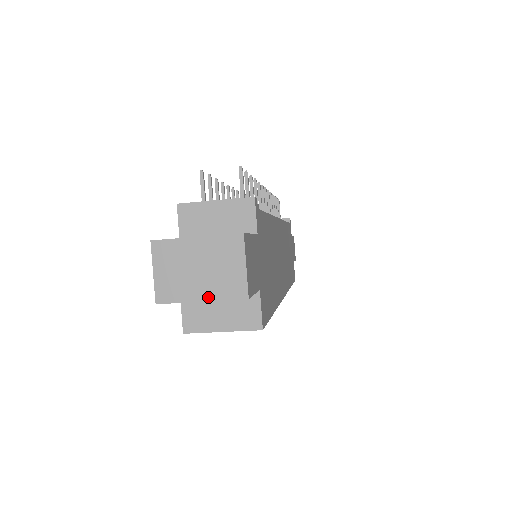
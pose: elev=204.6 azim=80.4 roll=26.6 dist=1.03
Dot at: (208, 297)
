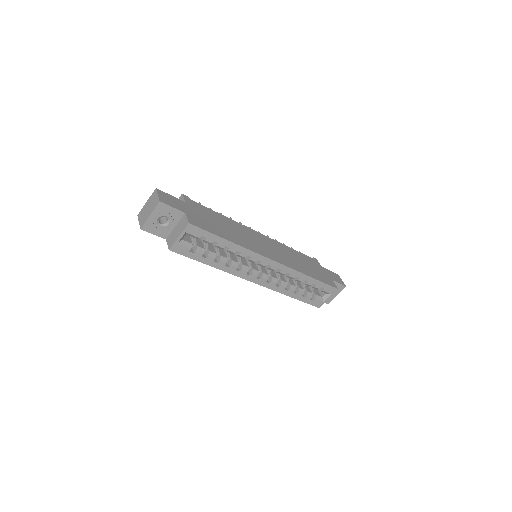
Dot at: (151, 212)
